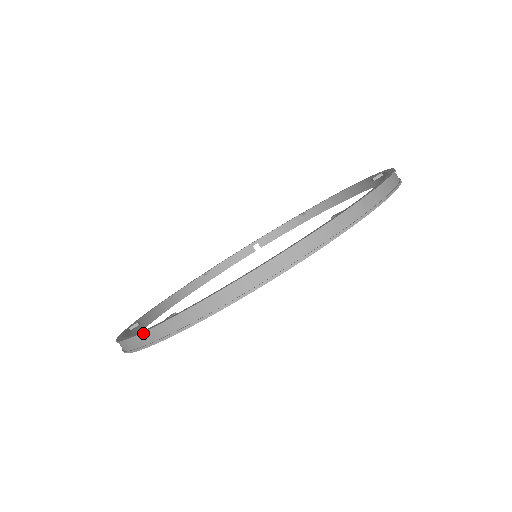
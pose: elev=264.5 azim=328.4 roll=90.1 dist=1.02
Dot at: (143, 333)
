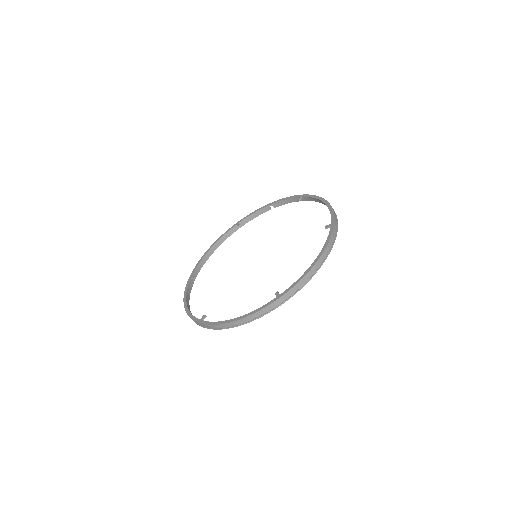
Dot at: occluded
